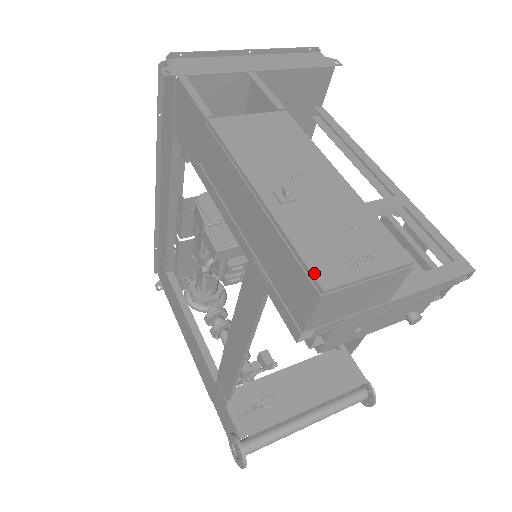
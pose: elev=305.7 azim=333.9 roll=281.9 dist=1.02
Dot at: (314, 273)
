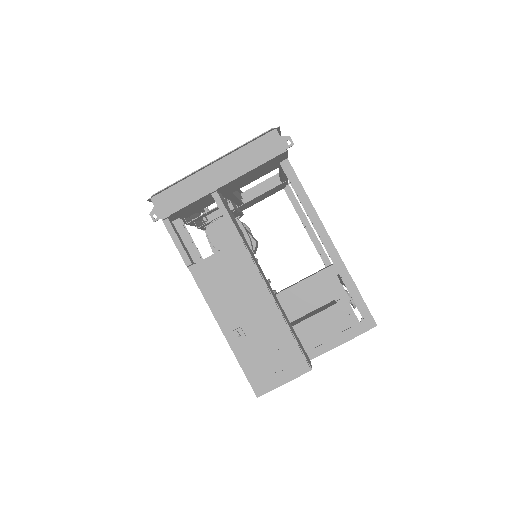
Dot at: (253, 387)
